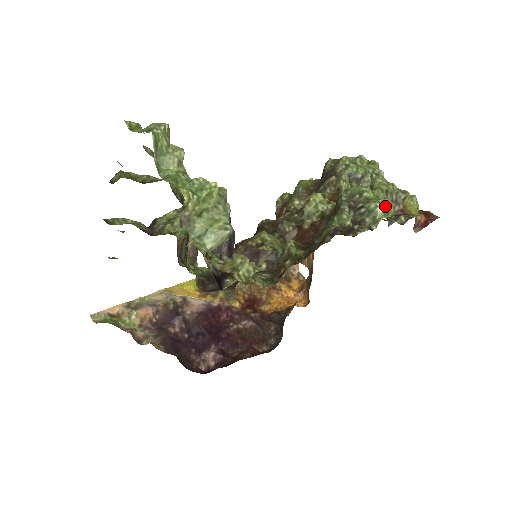
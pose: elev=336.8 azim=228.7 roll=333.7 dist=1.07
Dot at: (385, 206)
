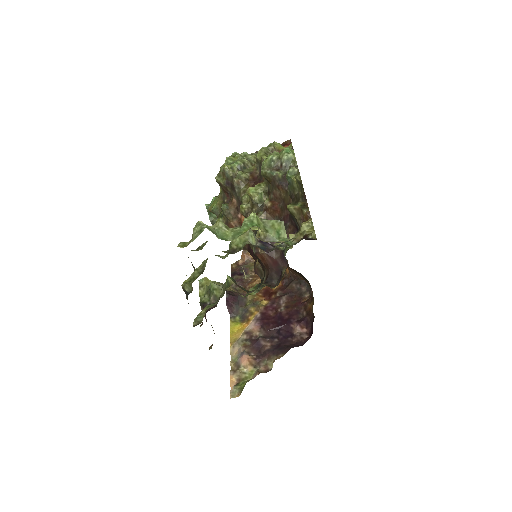
Dot at: (289, 151)
